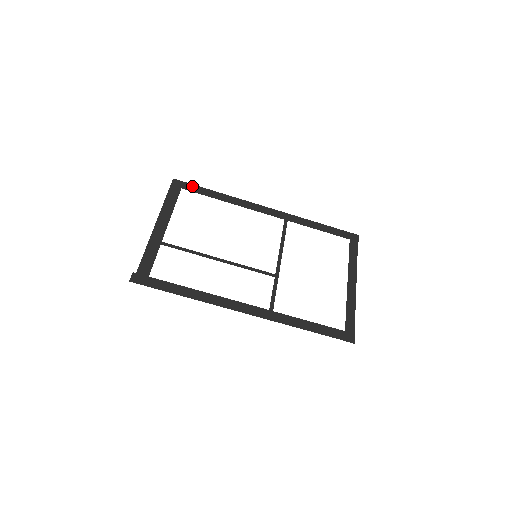
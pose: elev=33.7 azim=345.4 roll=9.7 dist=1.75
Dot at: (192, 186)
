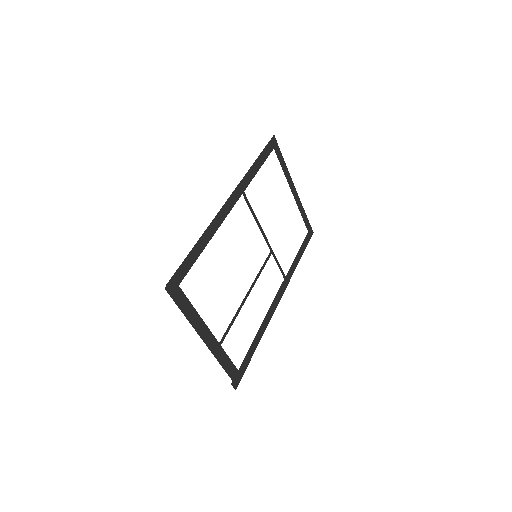
Dot at: (181, 270)
